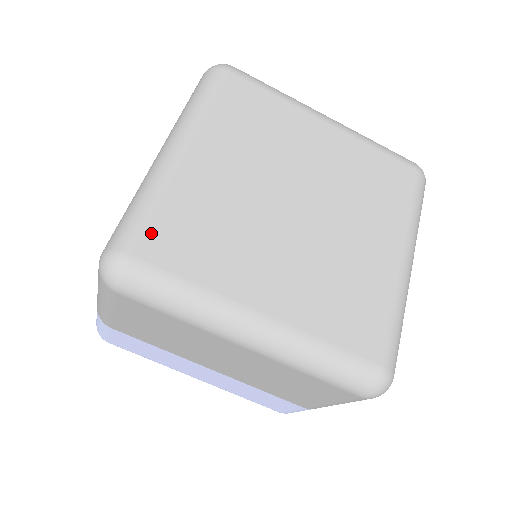
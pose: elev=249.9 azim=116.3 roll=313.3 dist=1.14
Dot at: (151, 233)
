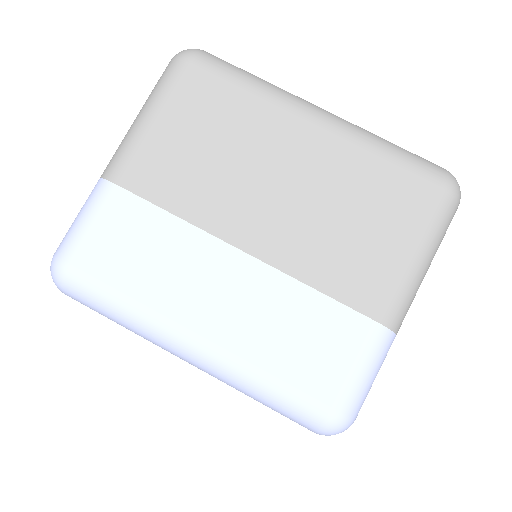
Dot at: occluded
